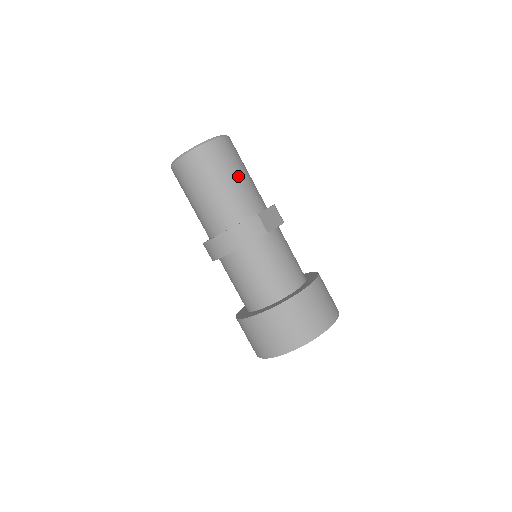
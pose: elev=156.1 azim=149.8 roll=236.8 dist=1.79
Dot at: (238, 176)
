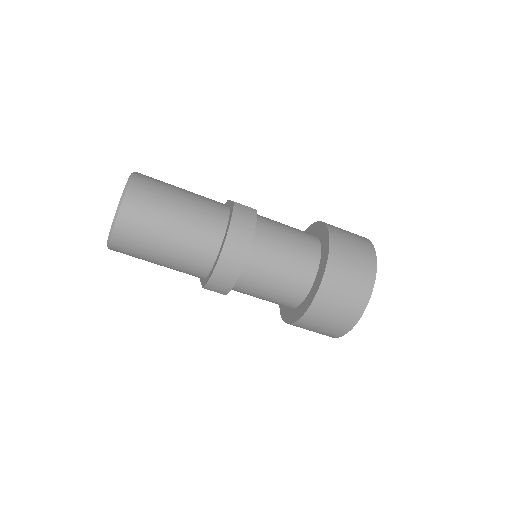
Dot at: (183, 190)
